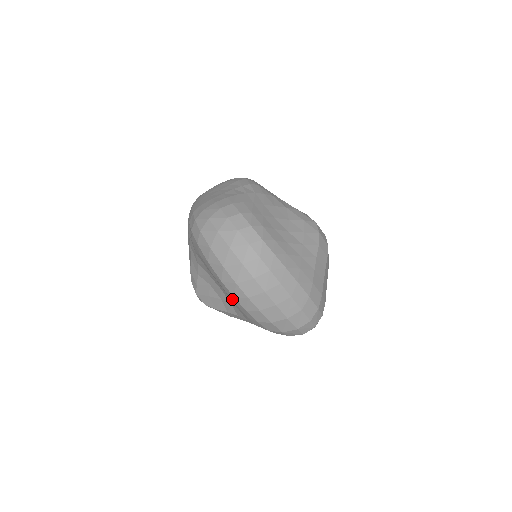
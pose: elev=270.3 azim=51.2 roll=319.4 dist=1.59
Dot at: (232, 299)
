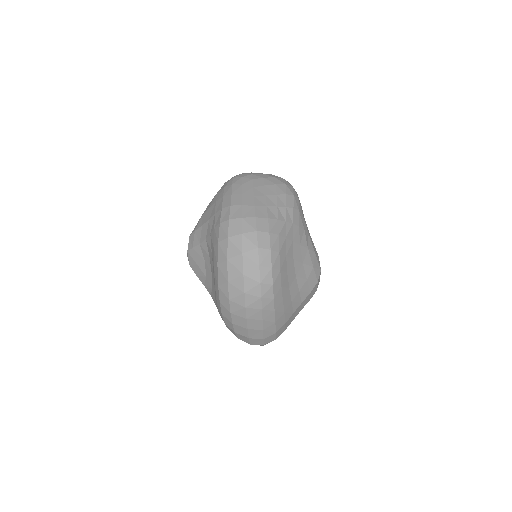
Dot at: (217, 298)
